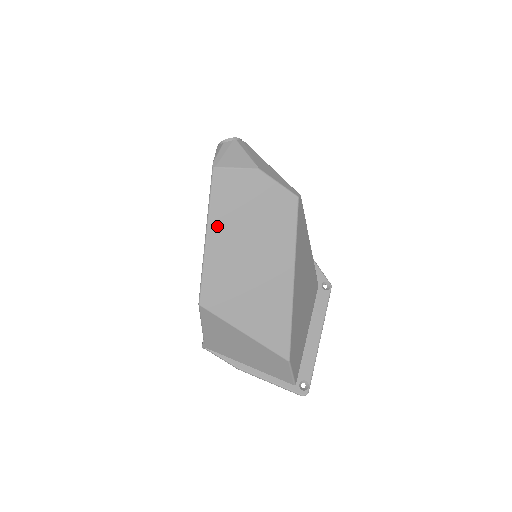
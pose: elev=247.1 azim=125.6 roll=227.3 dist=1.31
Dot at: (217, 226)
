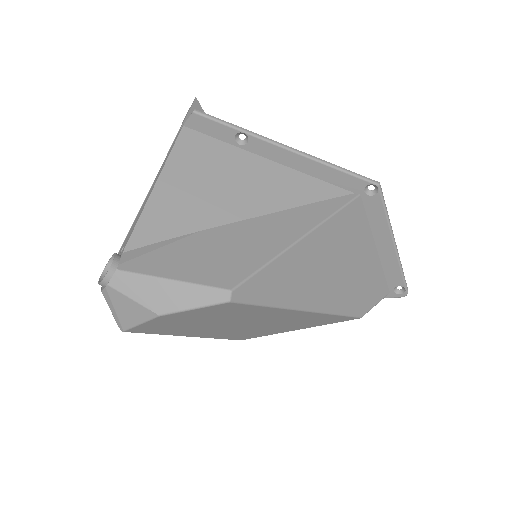
Dot at: (186, 333)
